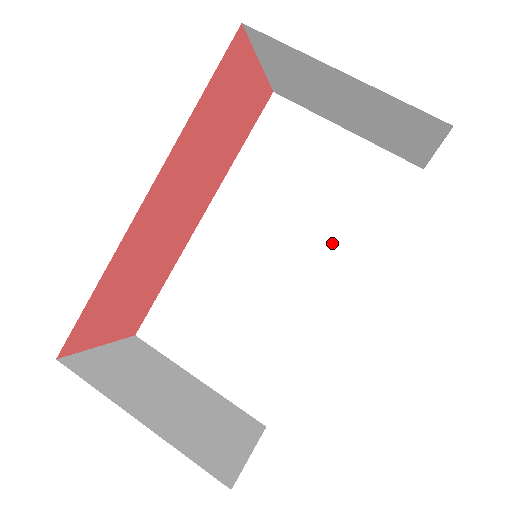
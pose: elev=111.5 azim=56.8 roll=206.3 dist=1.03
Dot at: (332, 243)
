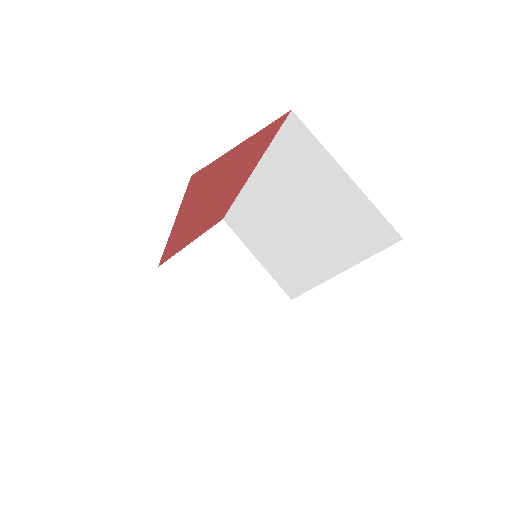
Dot at: (330, 243)
